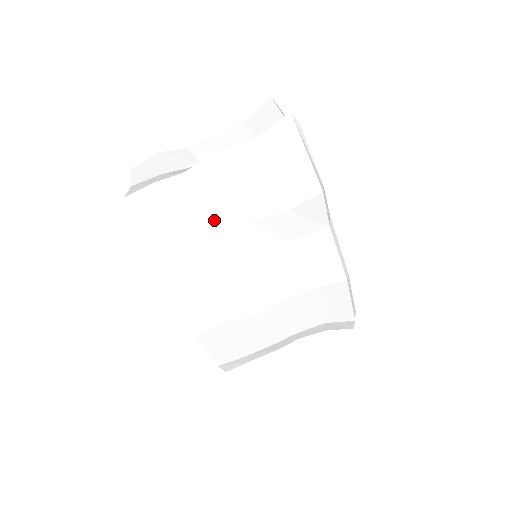
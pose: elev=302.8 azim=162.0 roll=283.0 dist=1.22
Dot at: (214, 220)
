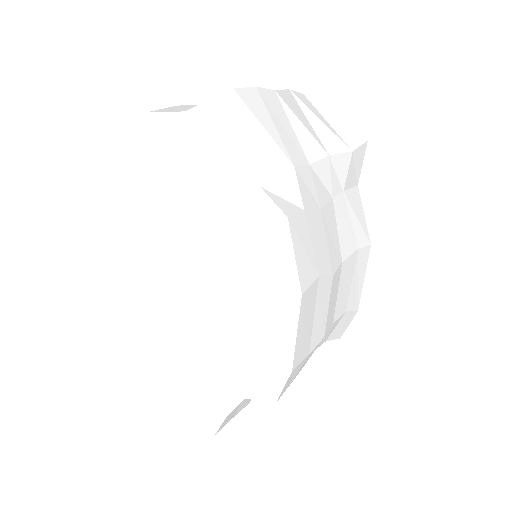
Dot at: (304, 146)
